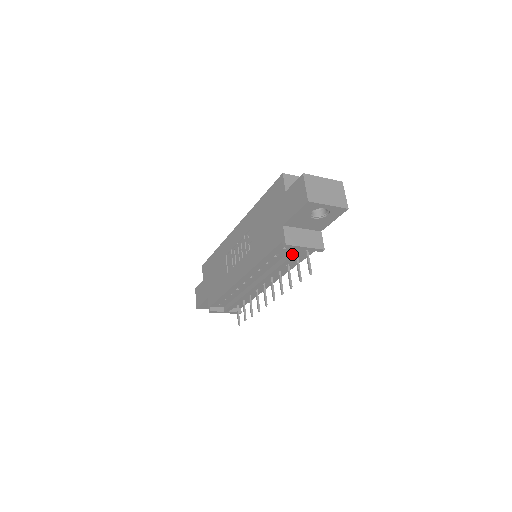
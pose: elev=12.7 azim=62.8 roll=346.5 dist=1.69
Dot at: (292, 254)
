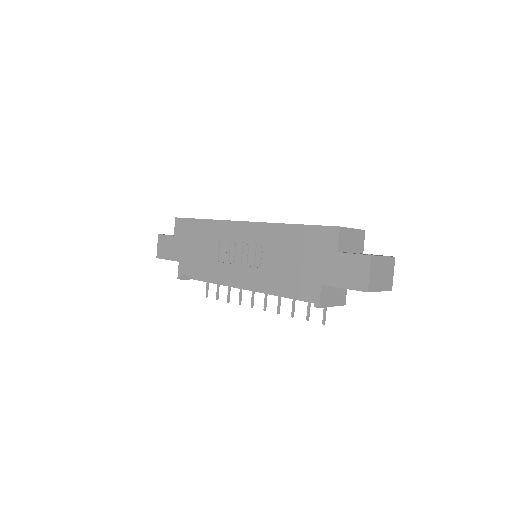
Dot at: (313, 302)
